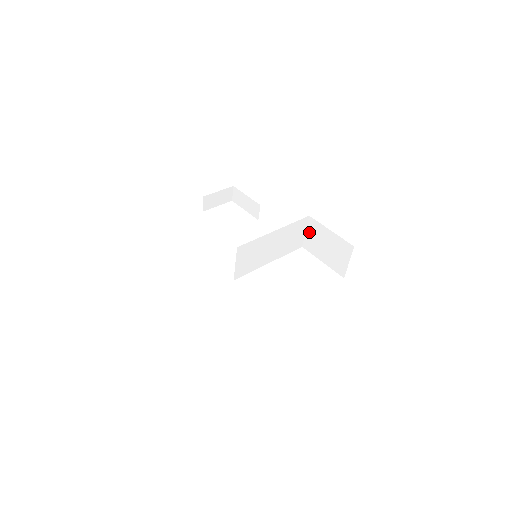
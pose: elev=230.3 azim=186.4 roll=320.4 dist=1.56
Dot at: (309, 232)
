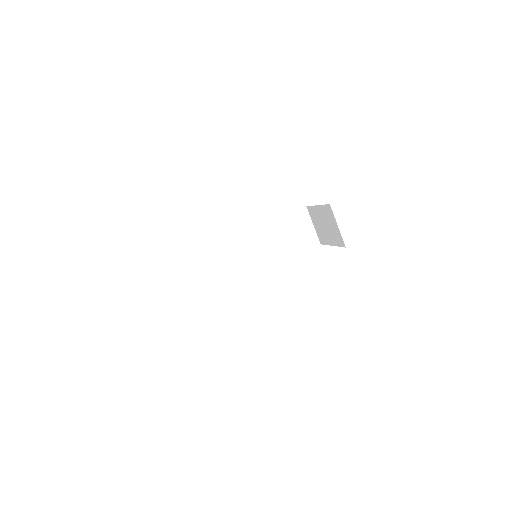
Dot at: (314, 223)
